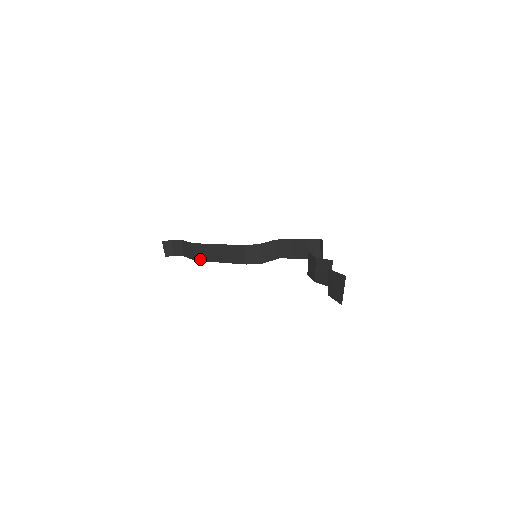
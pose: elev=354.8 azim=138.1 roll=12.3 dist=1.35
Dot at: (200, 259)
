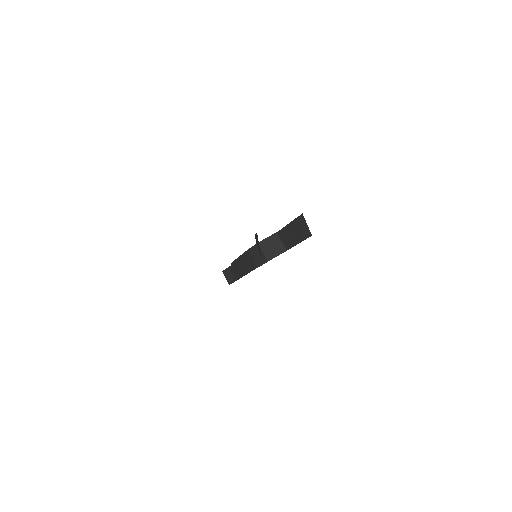
Dot at: (239, 277)
